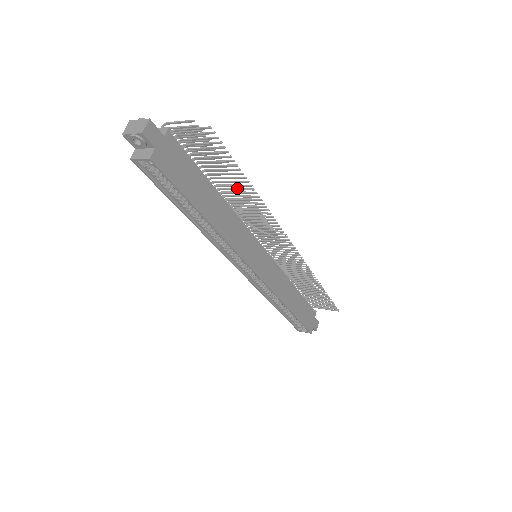
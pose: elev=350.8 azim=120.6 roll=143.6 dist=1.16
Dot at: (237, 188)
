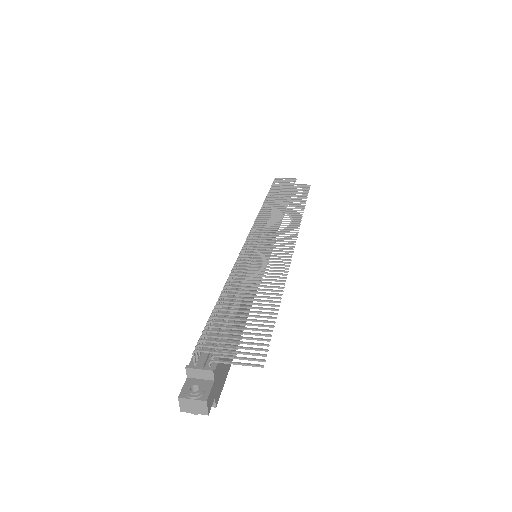
Dot at: (259, 301)
